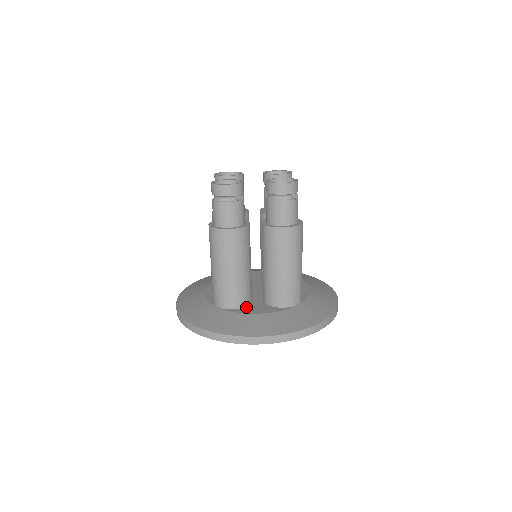
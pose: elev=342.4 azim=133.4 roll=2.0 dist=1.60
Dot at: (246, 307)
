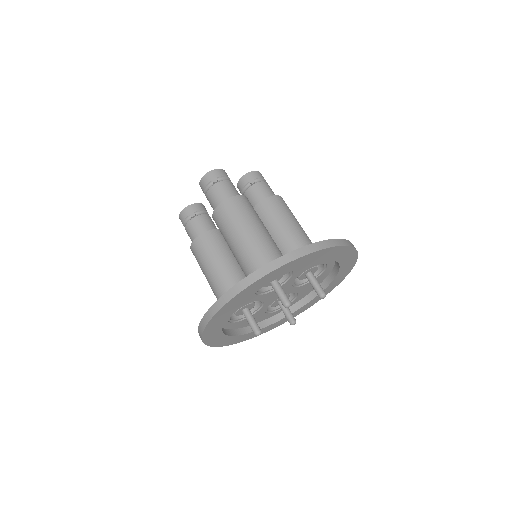
Dot at: occluded
